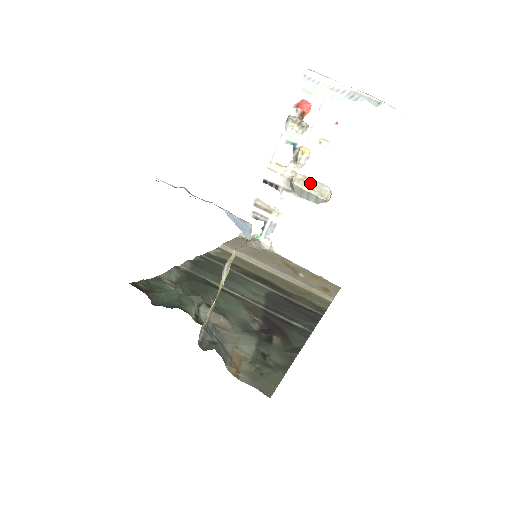
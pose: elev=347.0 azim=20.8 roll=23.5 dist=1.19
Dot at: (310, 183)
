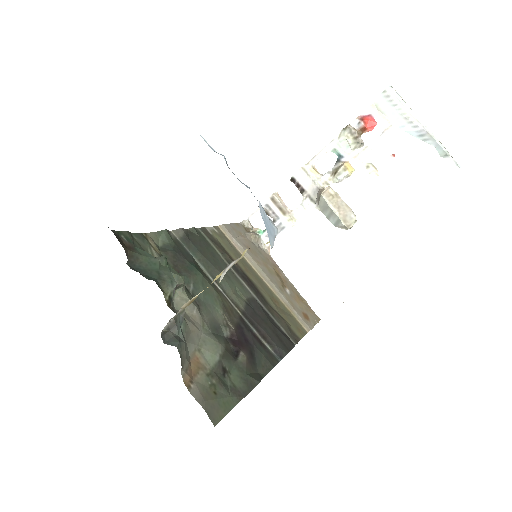
Dot at: (339, 203)
